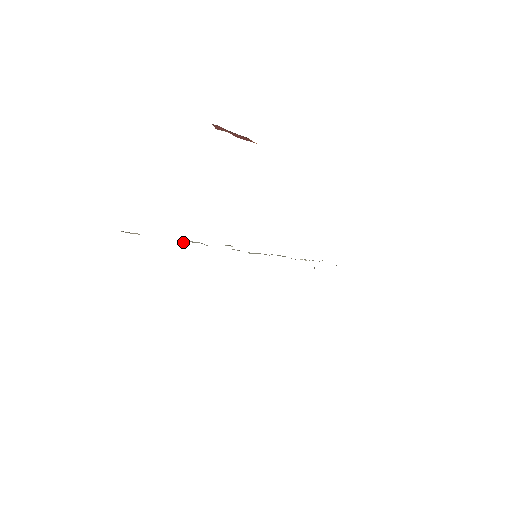
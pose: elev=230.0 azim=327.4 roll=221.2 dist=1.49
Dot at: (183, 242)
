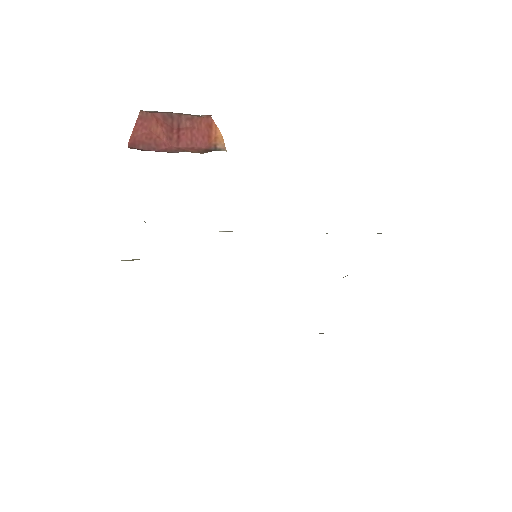
Dot at: occluded
